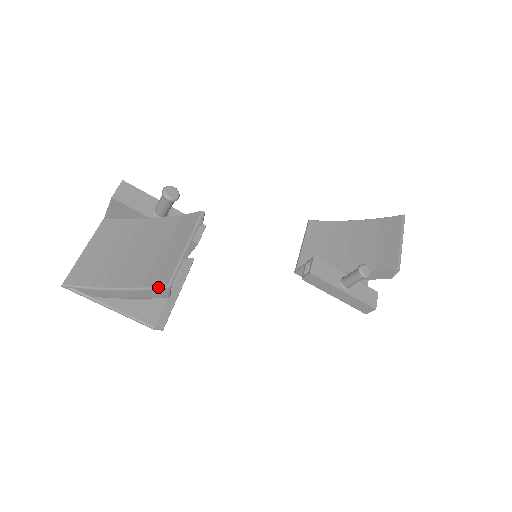
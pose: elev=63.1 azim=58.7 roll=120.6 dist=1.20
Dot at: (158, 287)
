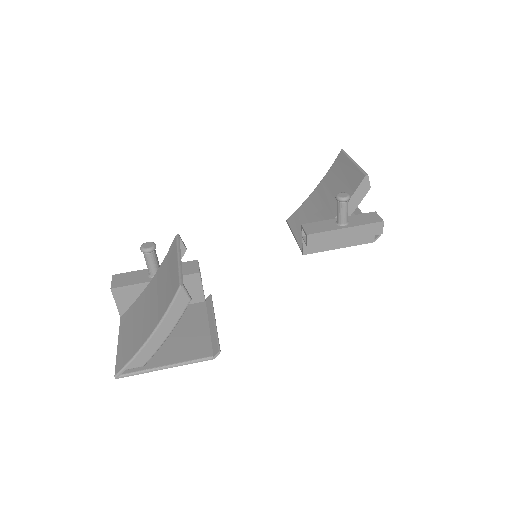
Dot at: (175, 295)
